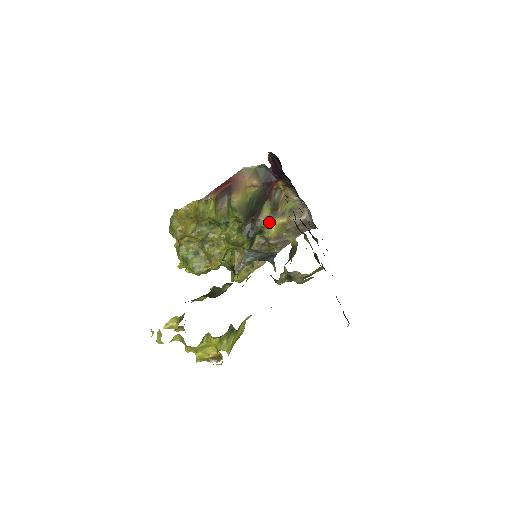
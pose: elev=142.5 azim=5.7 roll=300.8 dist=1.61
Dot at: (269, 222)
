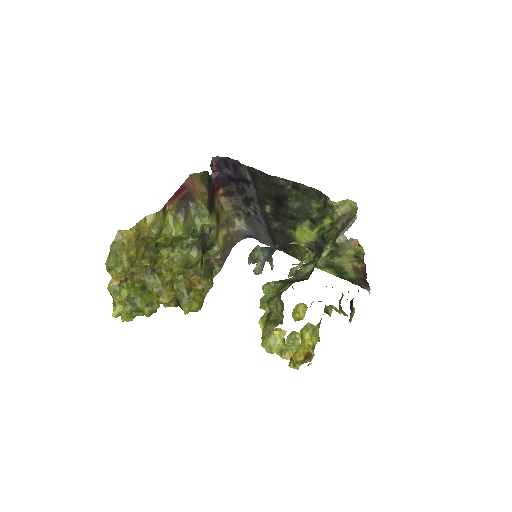
Dot at: (217, 234)
